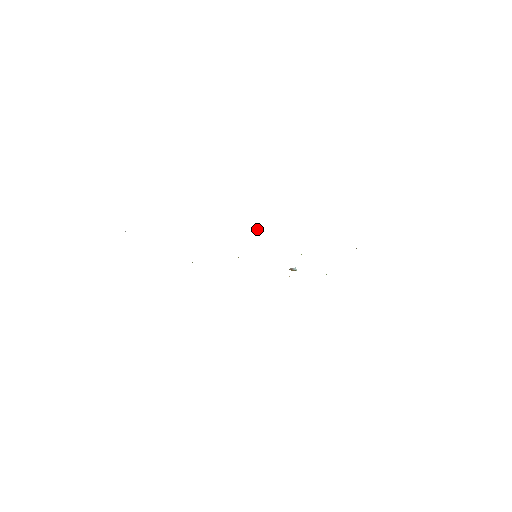
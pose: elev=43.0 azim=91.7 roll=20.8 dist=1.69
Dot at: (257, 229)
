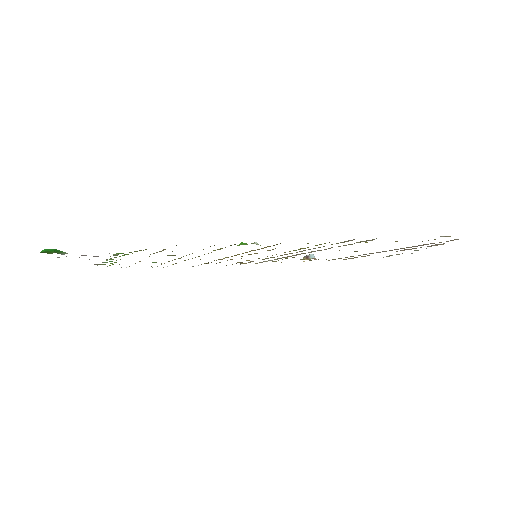
Dot at: (257, 244)
